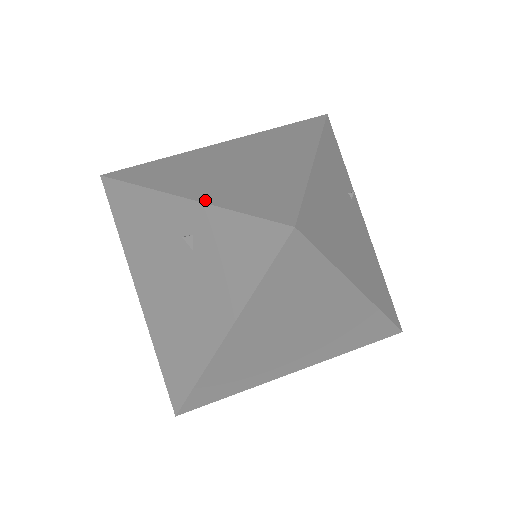
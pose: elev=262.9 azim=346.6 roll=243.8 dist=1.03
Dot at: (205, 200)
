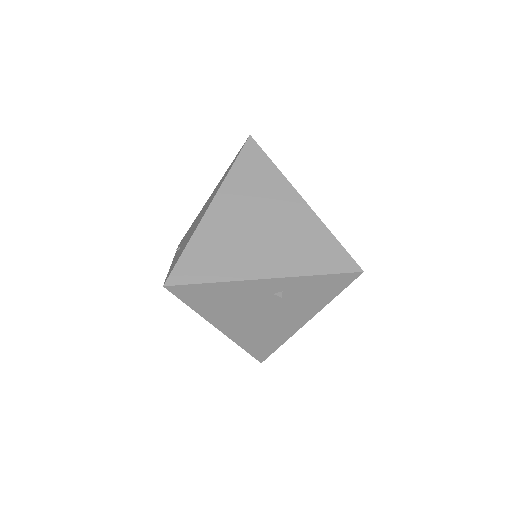
Dot at: (291, 274)
